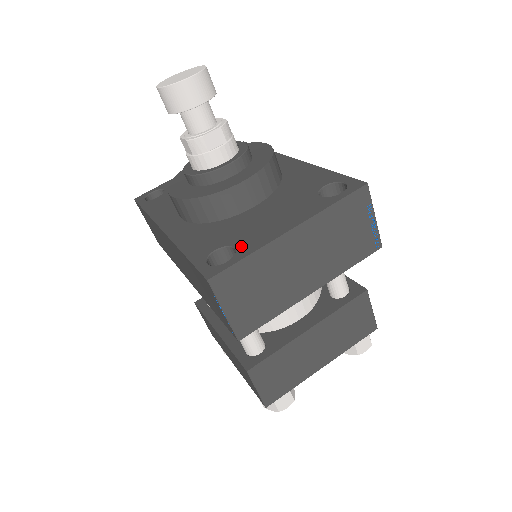
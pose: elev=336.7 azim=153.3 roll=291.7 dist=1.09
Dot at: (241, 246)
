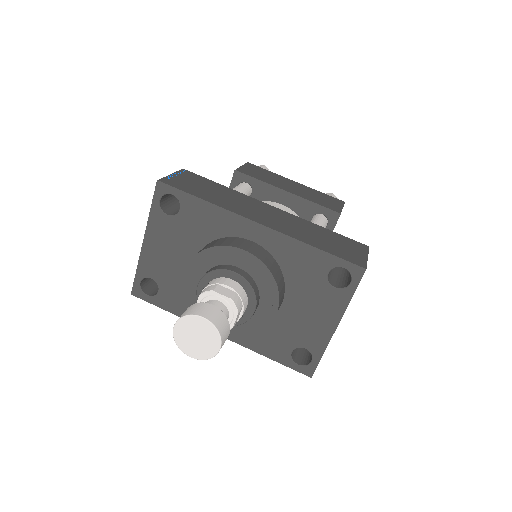
Dot at: (310, 348)
